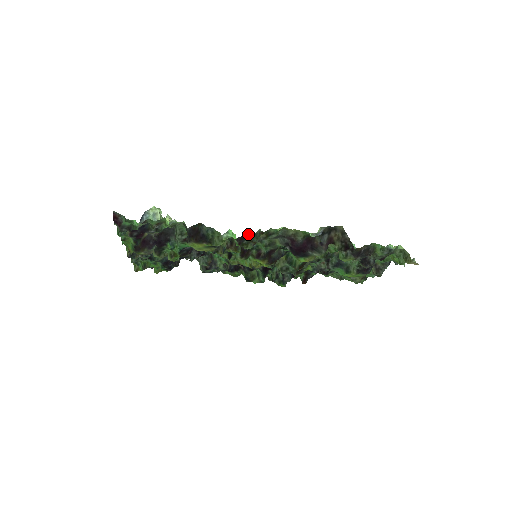
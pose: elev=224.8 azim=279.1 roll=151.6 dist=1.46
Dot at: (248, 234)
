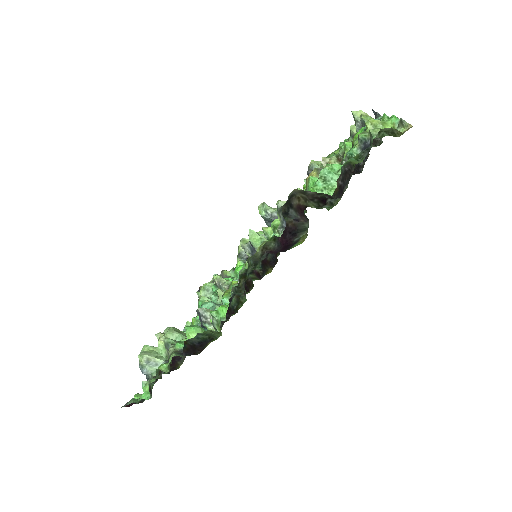
Dot at: (229, 303)
